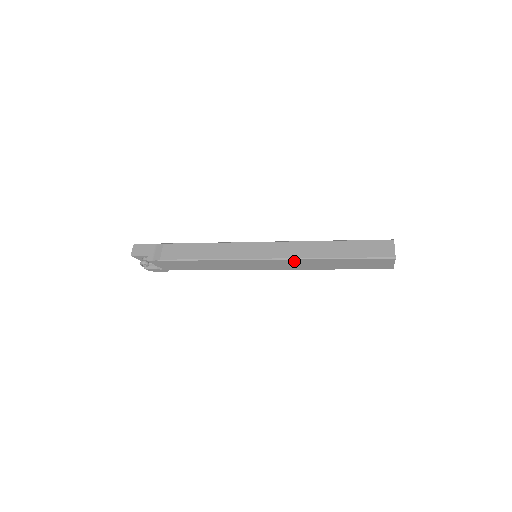
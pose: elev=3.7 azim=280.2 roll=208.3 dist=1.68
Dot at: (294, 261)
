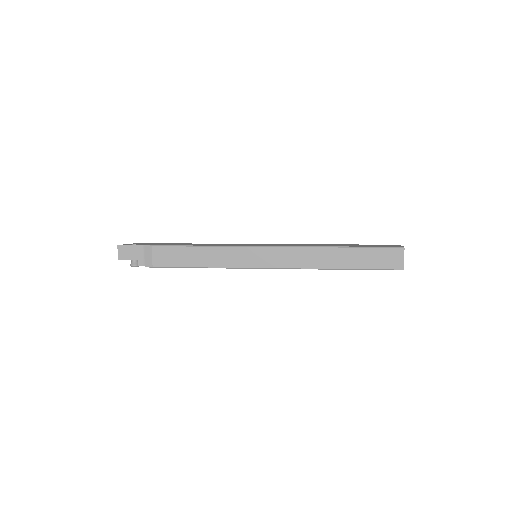
Dot at: (298, 268)
